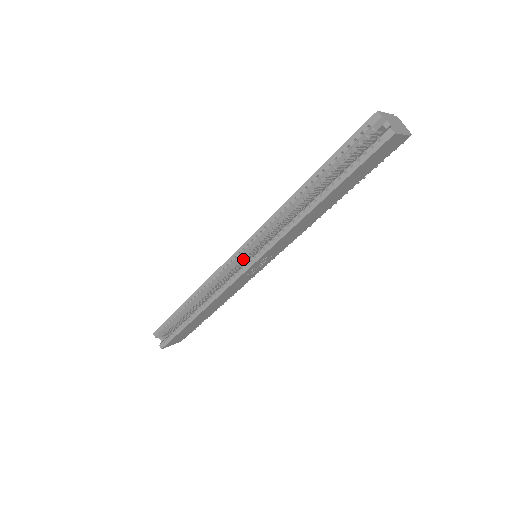
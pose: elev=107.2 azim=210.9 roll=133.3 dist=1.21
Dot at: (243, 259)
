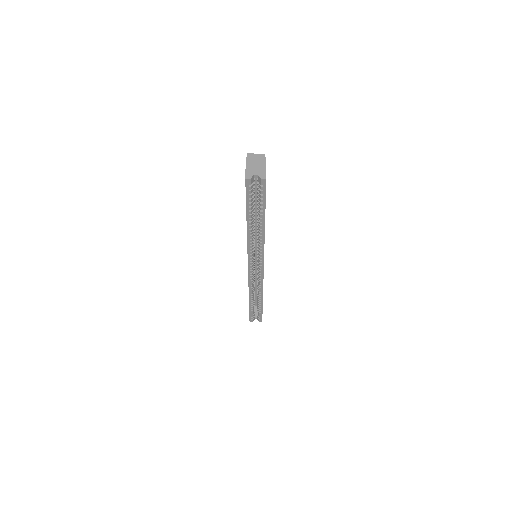
Dot at: occluded
